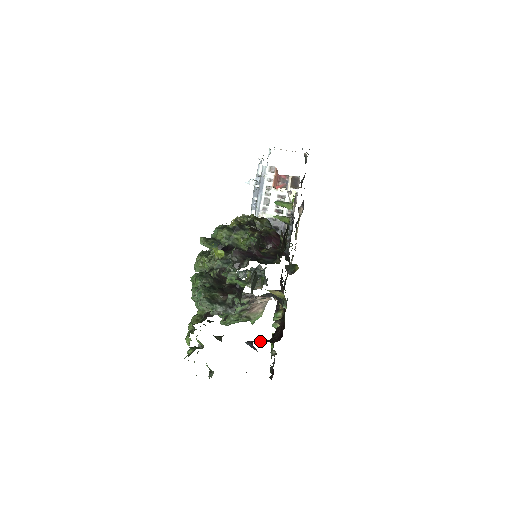
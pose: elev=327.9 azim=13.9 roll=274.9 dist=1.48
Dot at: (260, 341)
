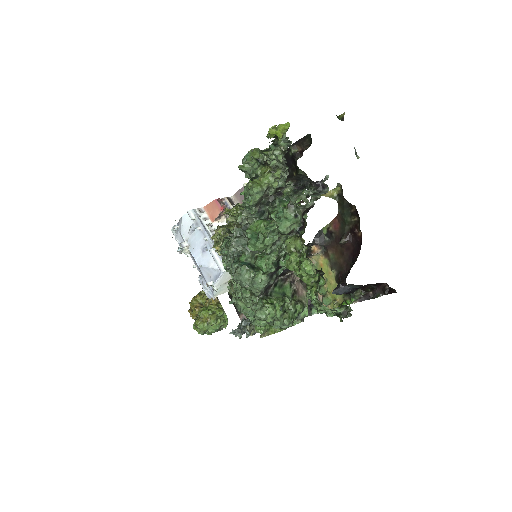
Dot at: occluded
